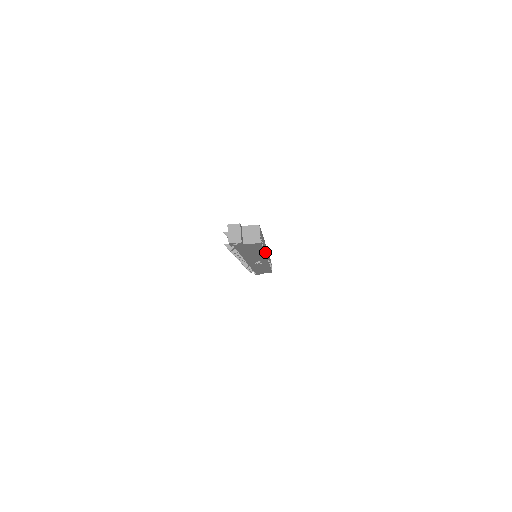
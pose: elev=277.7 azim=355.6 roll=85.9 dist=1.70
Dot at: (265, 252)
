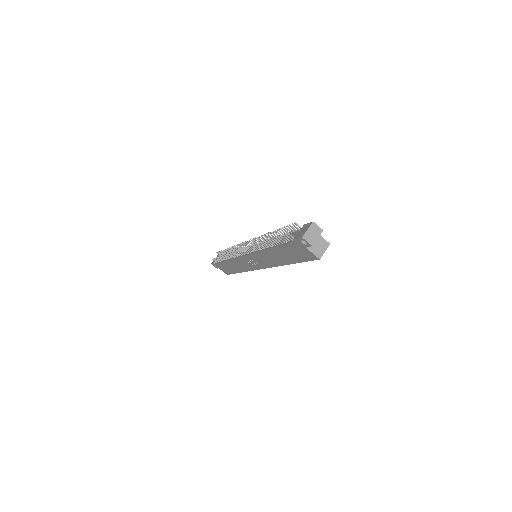
Dot at: occluded
